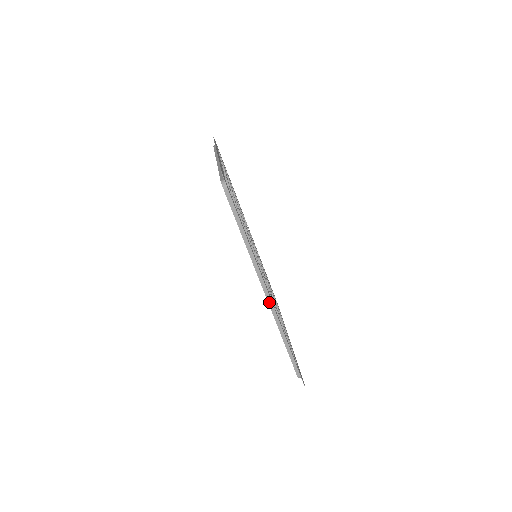
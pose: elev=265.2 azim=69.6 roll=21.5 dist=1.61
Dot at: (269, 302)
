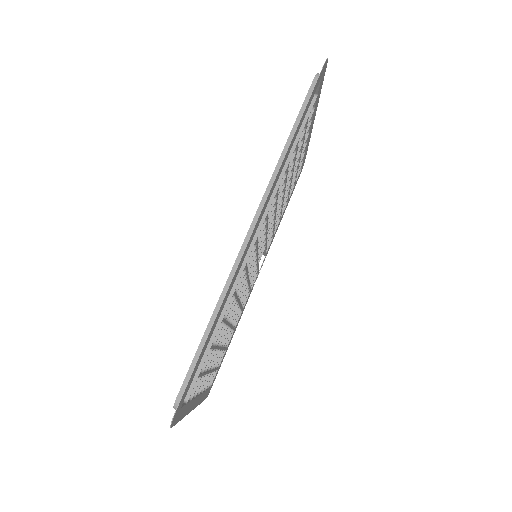
Dot at: (245, 241)
